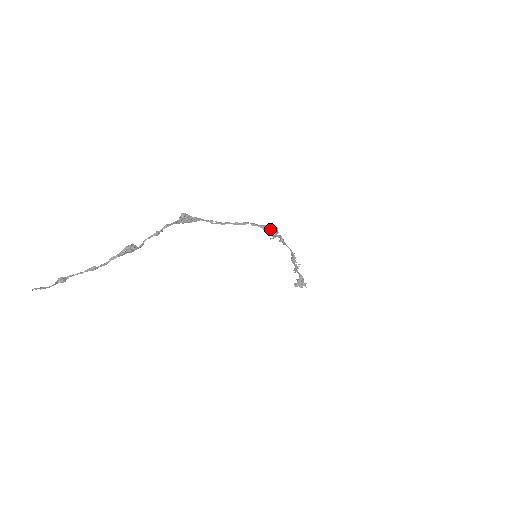
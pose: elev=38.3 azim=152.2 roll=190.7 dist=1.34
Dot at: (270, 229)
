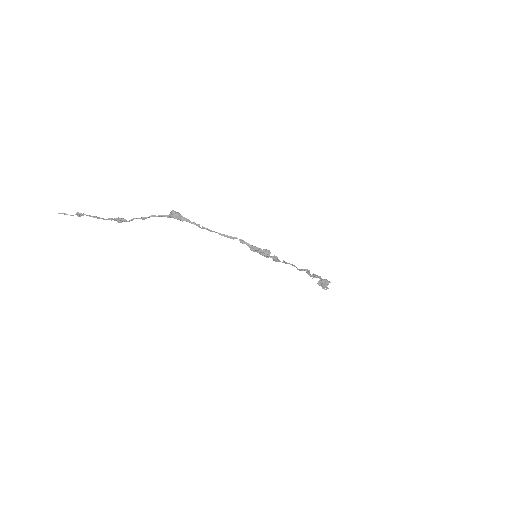
Dot at: (261, 250)
